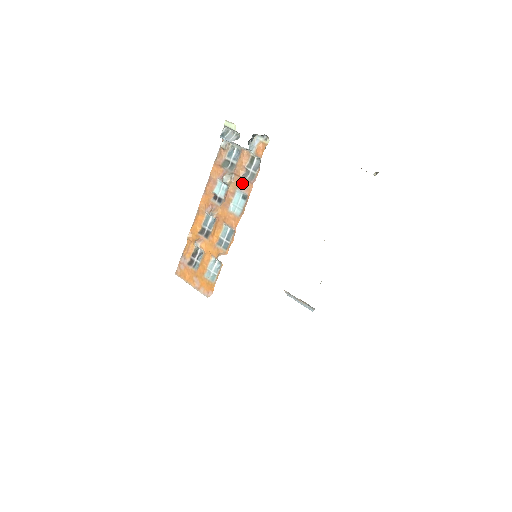
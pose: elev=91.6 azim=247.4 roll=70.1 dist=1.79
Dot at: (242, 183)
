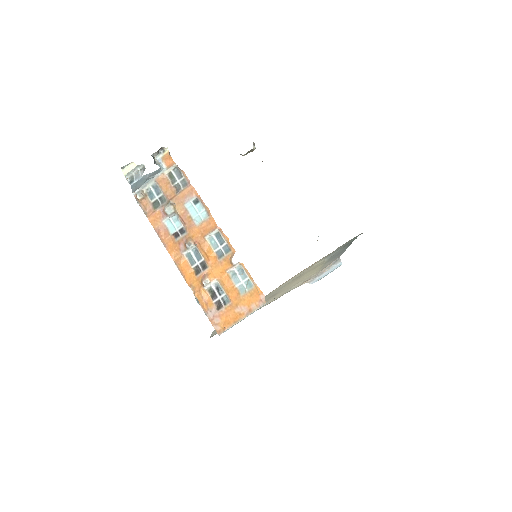
Dot at: (183, 196)
